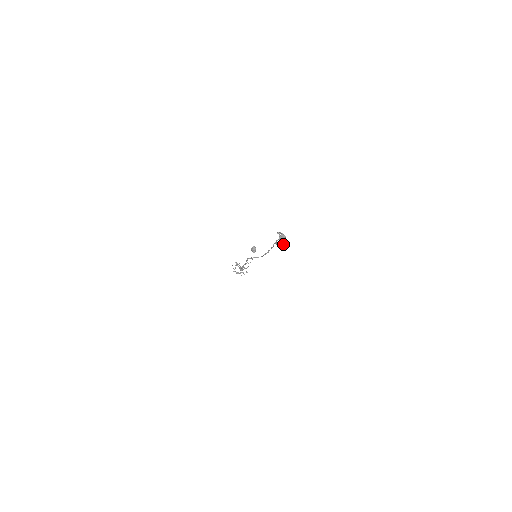
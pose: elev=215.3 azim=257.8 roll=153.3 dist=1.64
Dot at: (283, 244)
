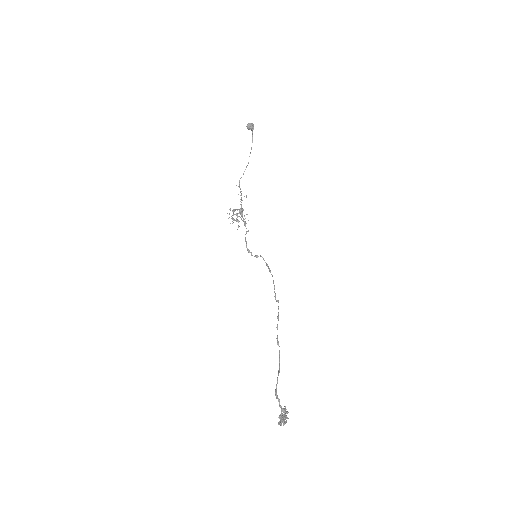
Dot at: (284, 423)
